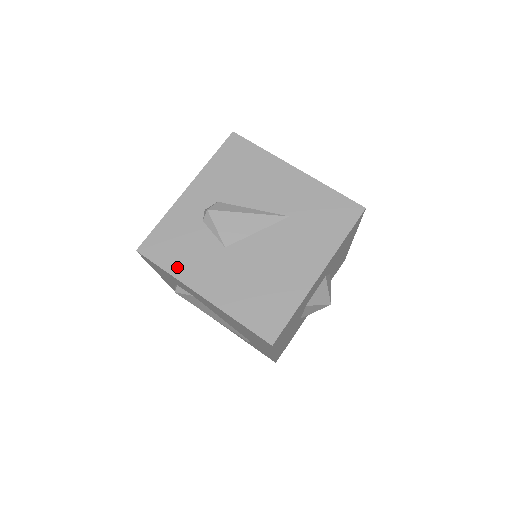
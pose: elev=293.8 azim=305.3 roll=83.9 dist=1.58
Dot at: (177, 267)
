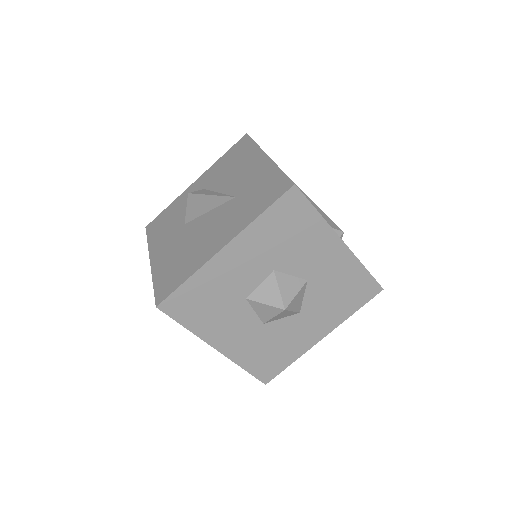
Dot at: (154, 239)
